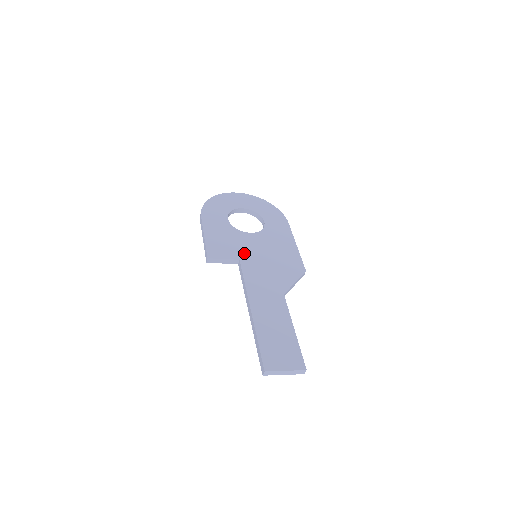
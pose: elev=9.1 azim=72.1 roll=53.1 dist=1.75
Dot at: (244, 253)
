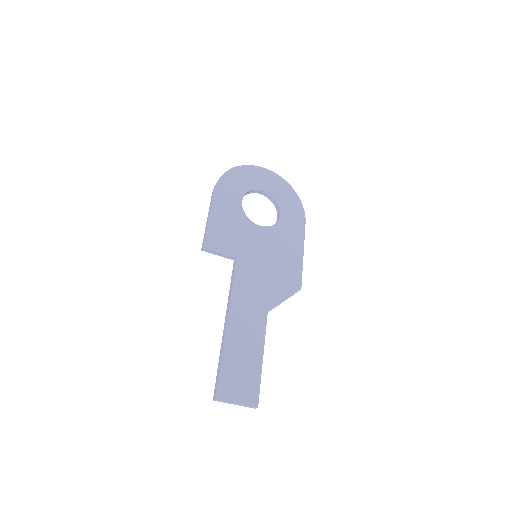
Dot at: (244, 250)
